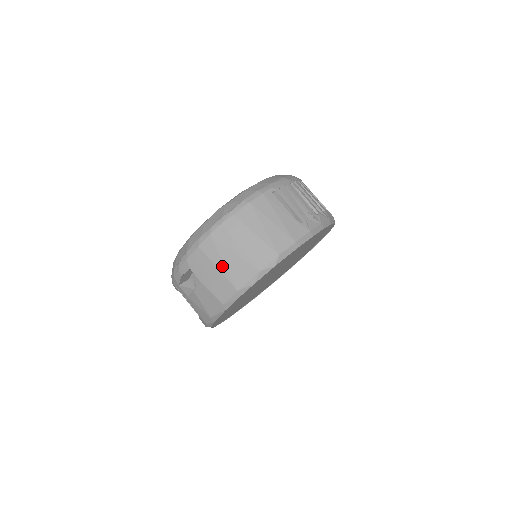
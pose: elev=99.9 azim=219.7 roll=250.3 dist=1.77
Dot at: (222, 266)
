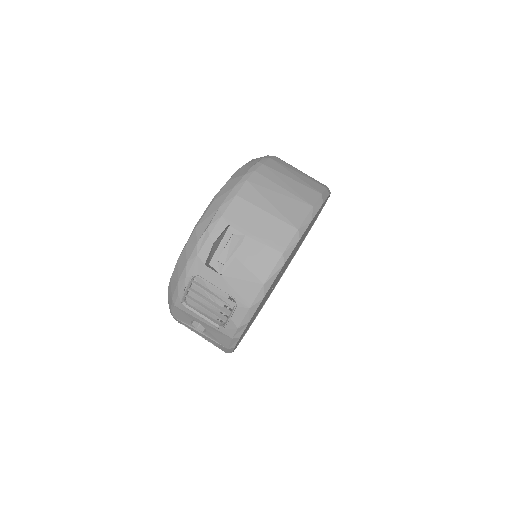
Dot at: (271, 208)
